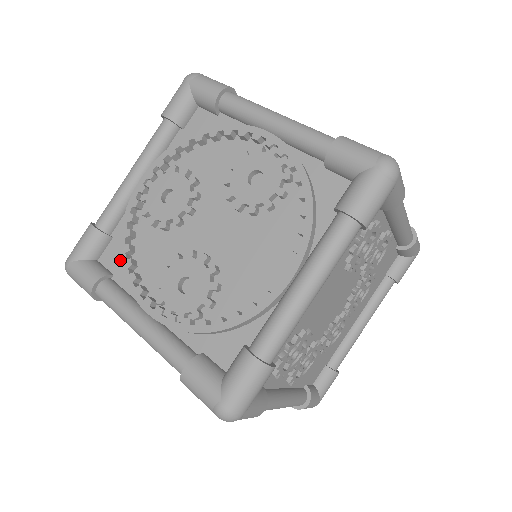
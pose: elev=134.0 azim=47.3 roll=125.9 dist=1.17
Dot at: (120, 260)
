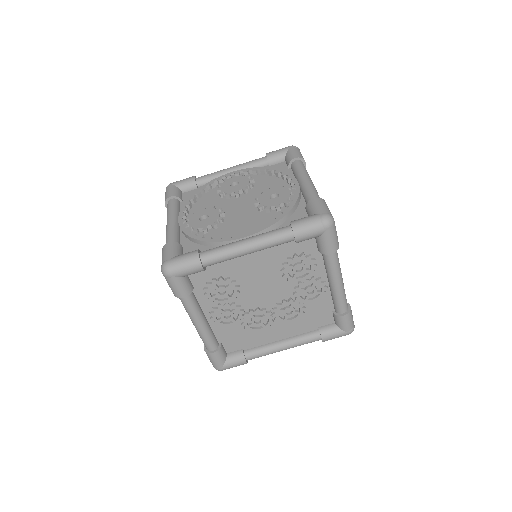
Dot at: occluded
